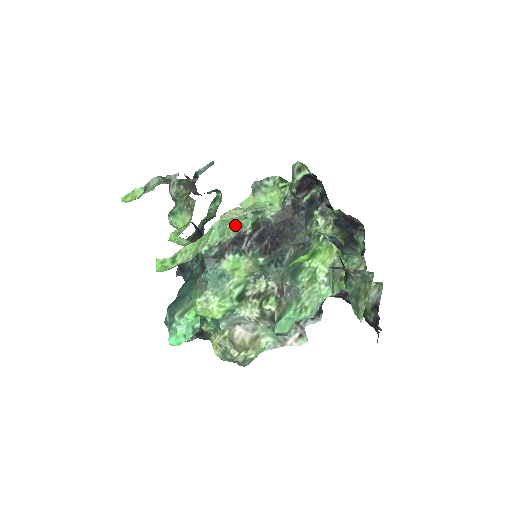
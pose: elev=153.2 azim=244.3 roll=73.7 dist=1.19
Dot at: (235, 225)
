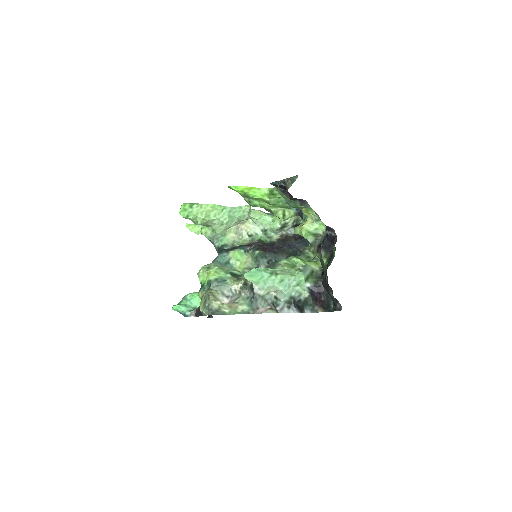
Dot at: (249, 240)
